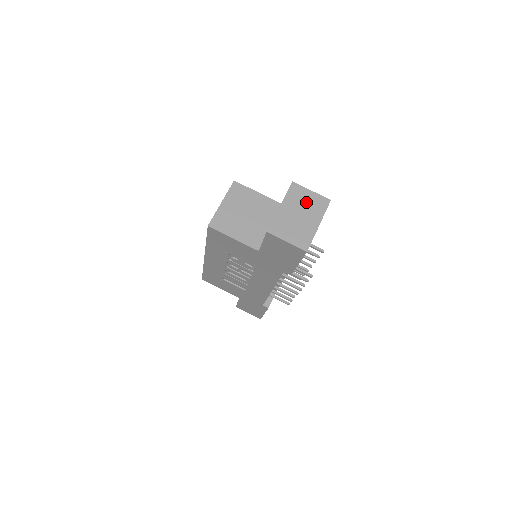
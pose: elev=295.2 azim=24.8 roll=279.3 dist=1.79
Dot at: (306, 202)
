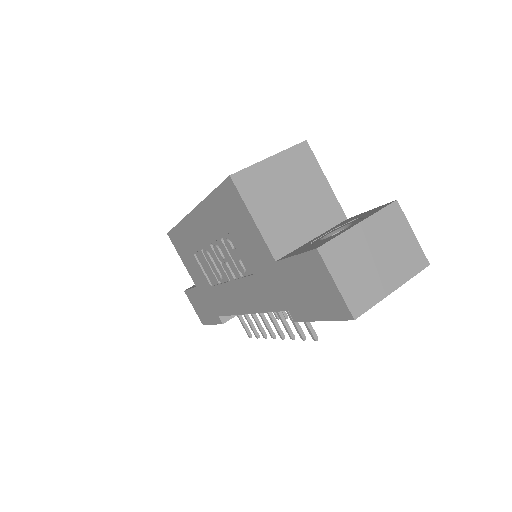
Dot at: (397, 243)
